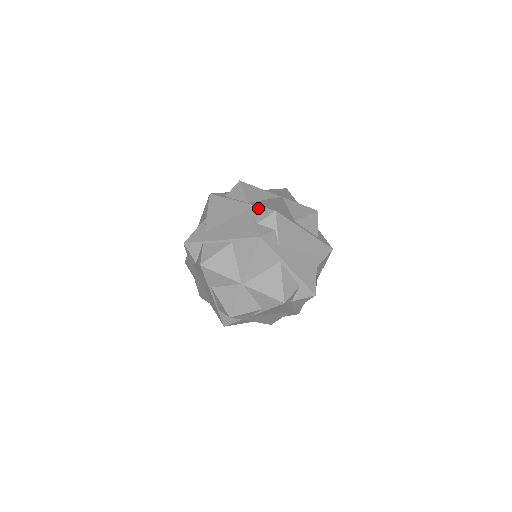
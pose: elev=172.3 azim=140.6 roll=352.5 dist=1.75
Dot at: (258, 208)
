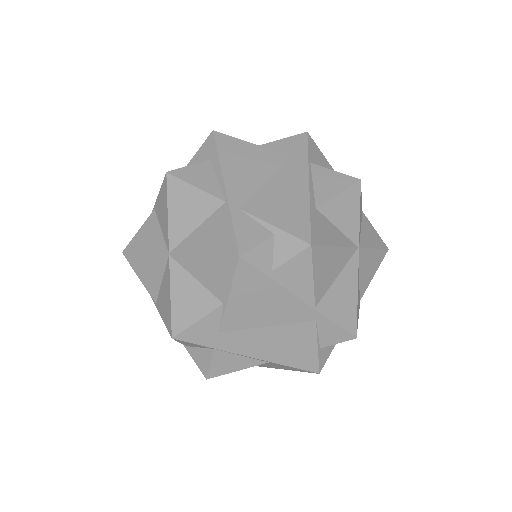
Dot at: (331, 326)
